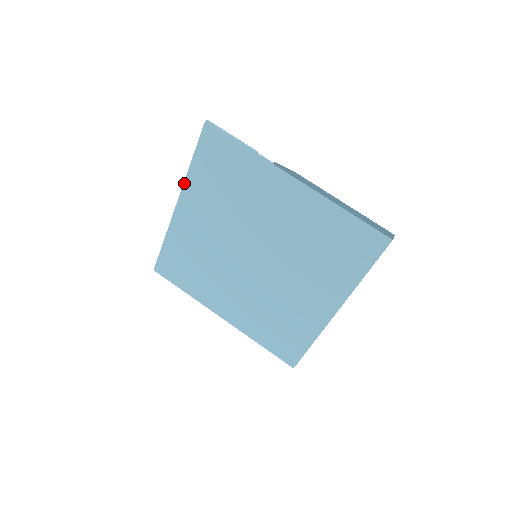
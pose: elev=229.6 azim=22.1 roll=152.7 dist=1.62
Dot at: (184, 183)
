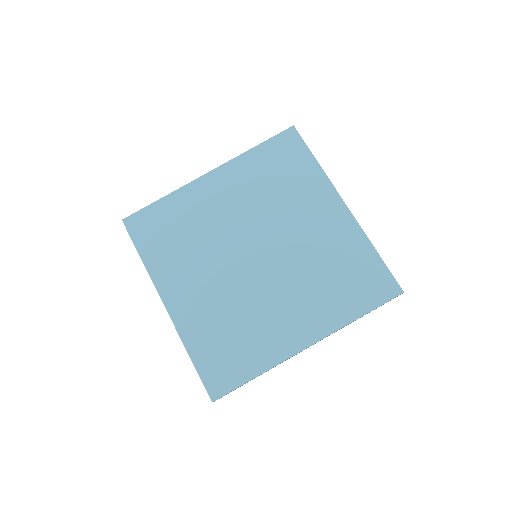
Dot at: (234, 159)
